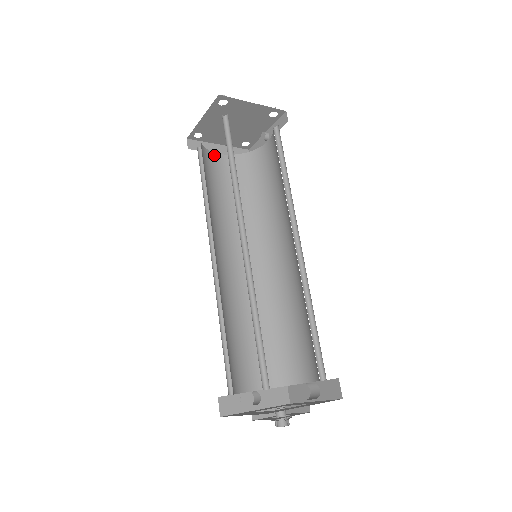
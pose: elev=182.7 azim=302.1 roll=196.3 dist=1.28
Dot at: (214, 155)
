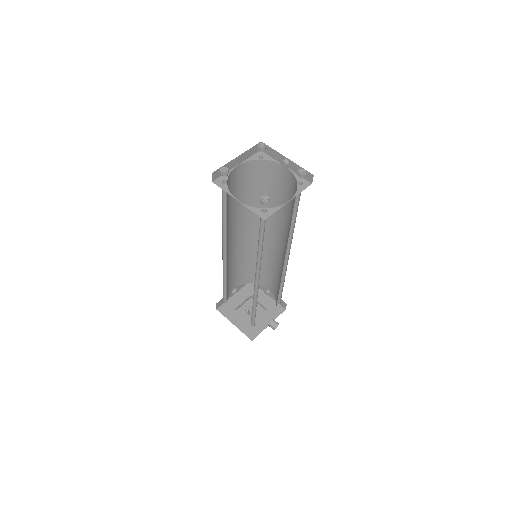
Dot at: (232, 172)
